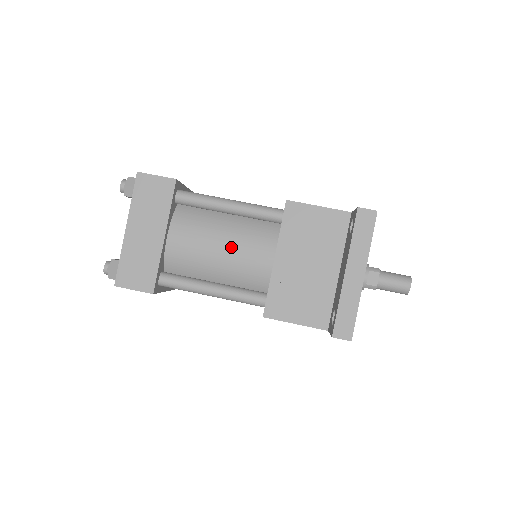
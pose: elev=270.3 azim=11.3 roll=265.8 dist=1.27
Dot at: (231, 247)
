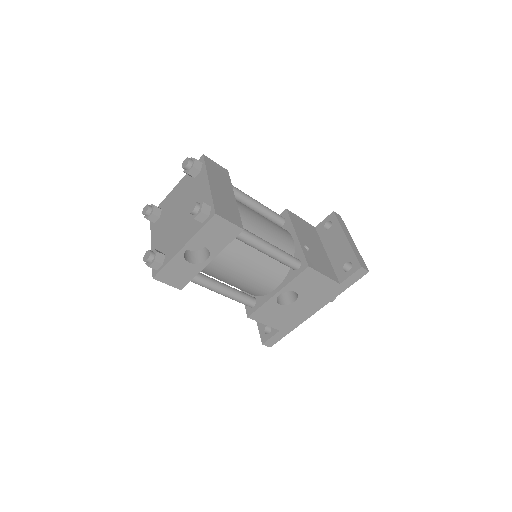
Dot at: (269, 223)
